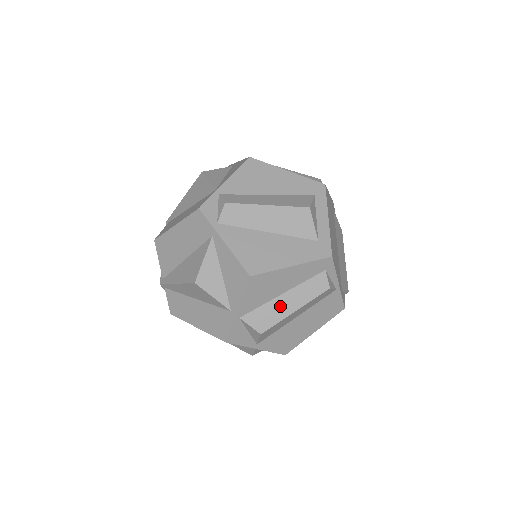
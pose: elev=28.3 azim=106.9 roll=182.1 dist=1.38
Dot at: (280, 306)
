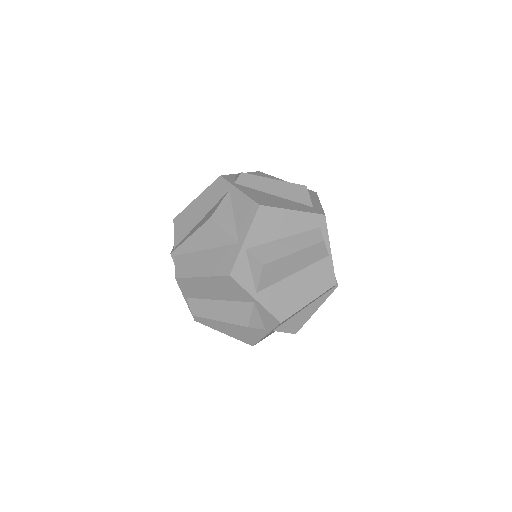
Dot at: (281, 246)
